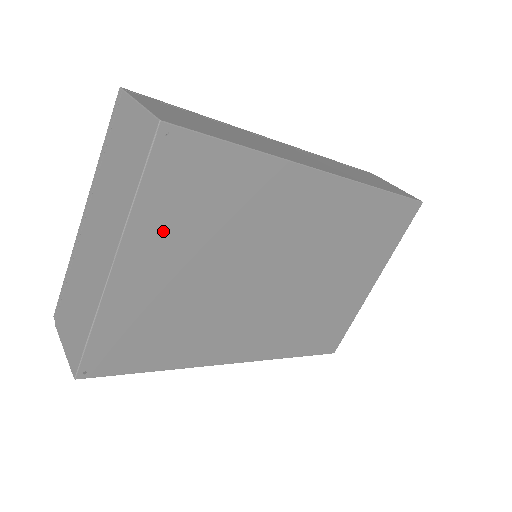
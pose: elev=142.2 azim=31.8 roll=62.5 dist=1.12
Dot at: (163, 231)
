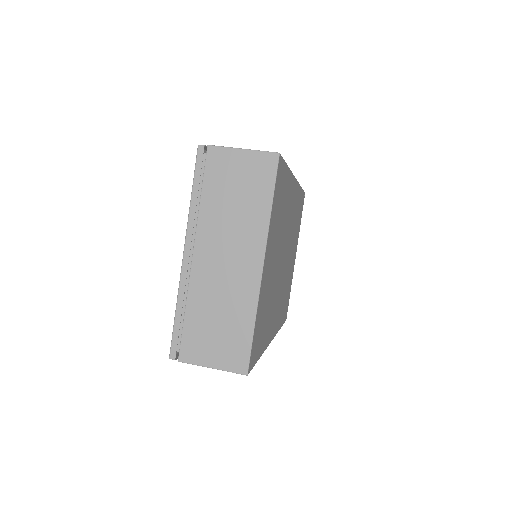
Dot at: (273, 233)
